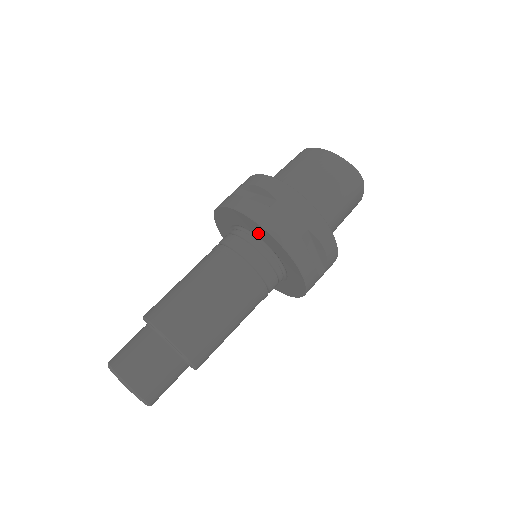
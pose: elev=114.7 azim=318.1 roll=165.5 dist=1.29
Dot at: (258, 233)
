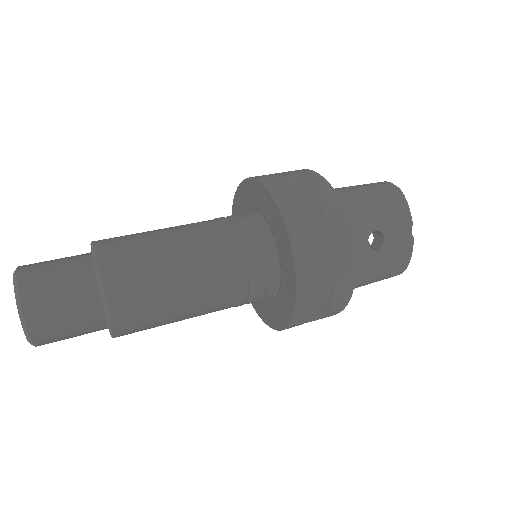
Dot at: (247, 201)
